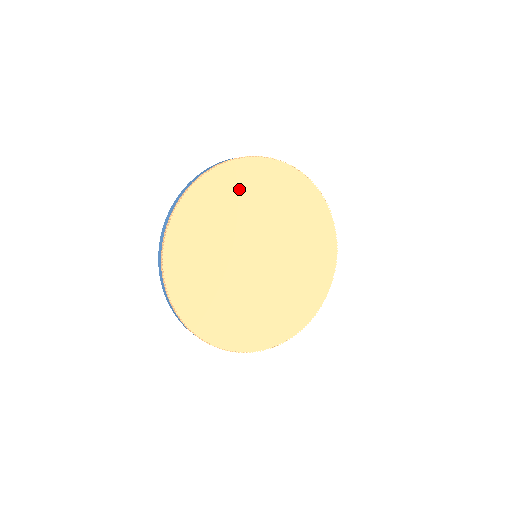
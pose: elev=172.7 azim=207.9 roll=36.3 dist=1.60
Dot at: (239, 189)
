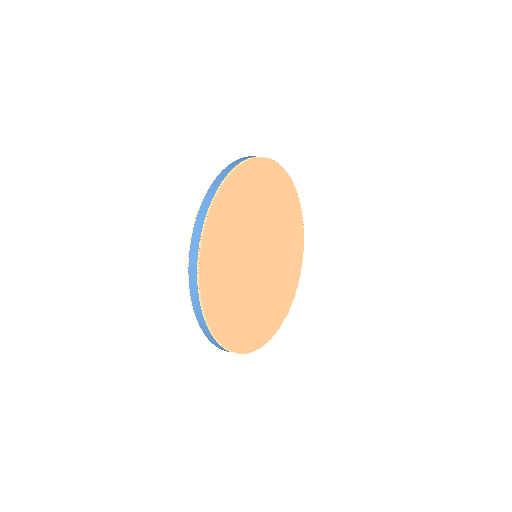
Dot at: (281, 198)
